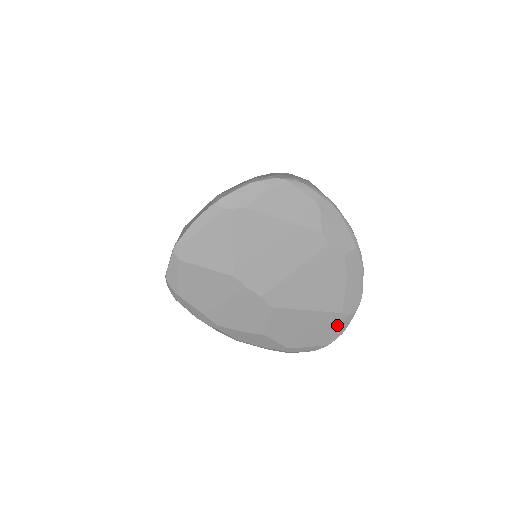
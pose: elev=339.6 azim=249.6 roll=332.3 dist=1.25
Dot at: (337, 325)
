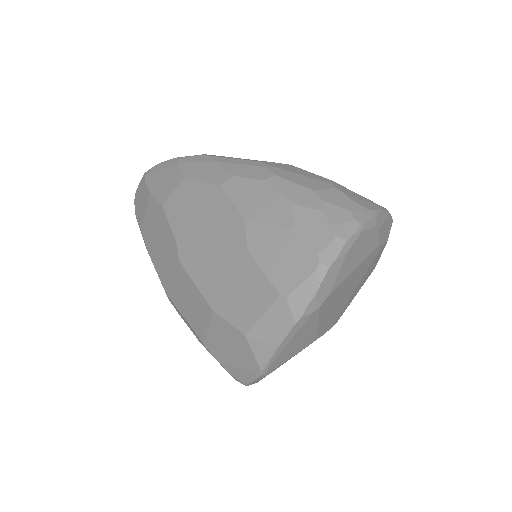
Dot at: occluded
